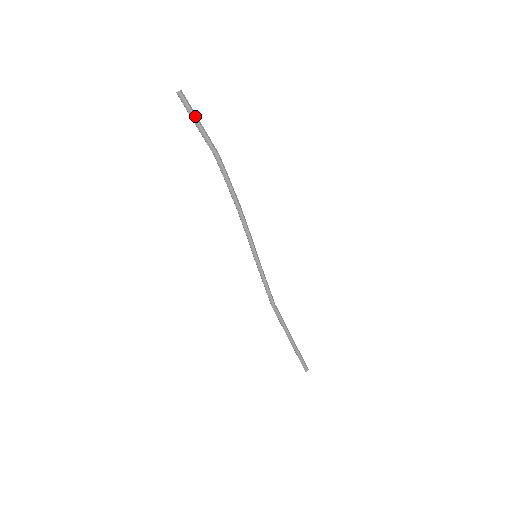
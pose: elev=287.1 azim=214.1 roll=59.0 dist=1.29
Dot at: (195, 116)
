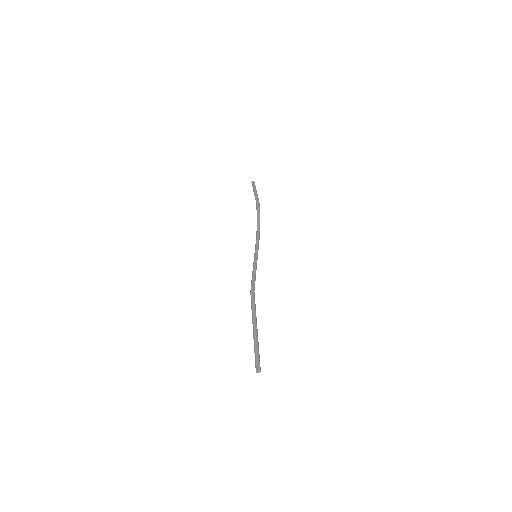
Dot at: (255, 189)
